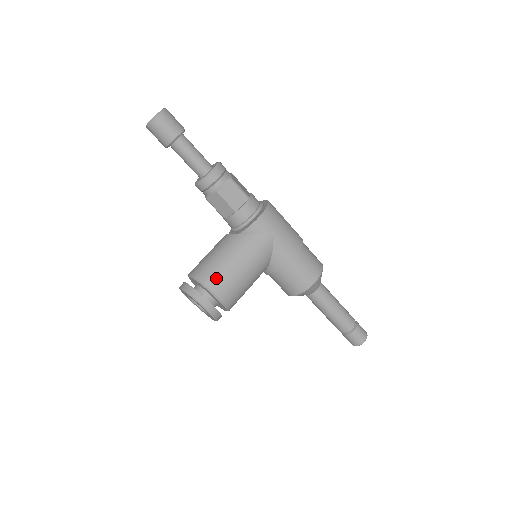
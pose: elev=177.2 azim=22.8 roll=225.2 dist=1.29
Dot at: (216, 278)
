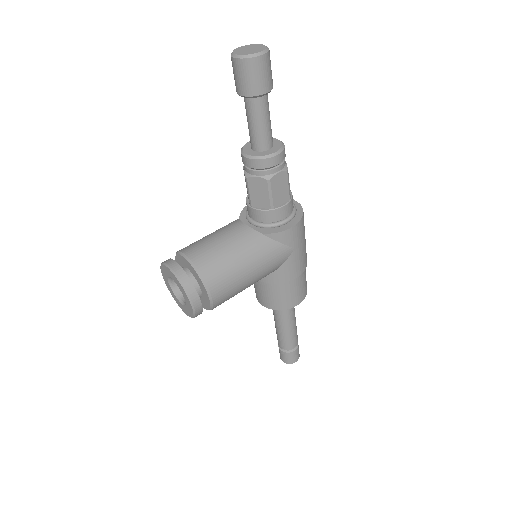
Dot at: (220, 278)
